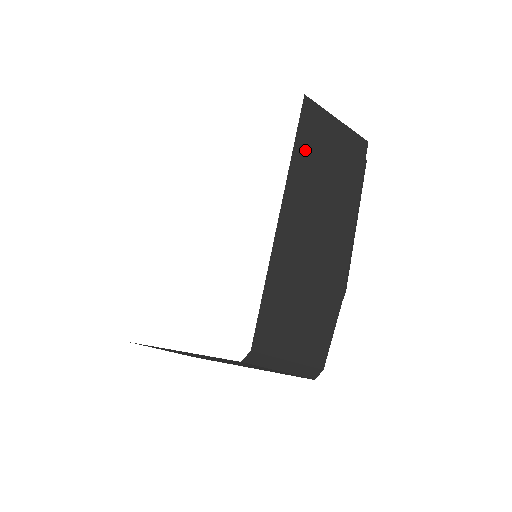
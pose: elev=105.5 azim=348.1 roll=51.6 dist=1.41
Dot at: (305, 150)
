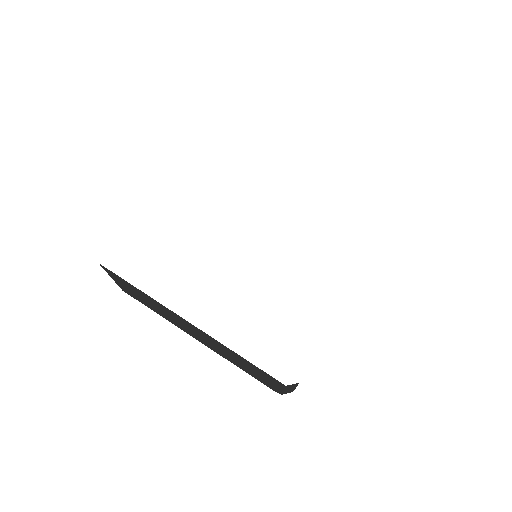
Dot at: occluded
